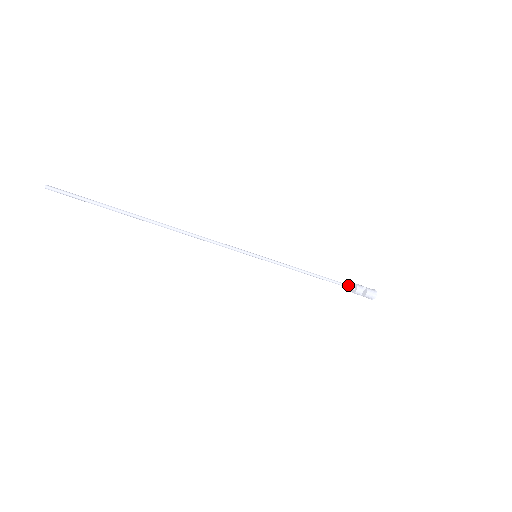
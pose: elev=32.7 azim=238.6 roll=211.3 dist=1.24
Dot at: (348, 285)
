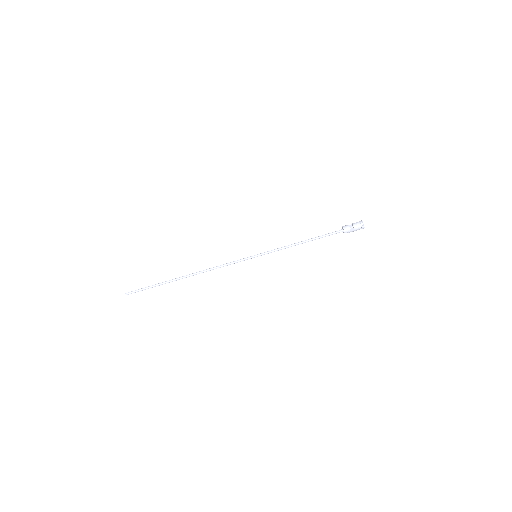
Dot at: (336, 231)
